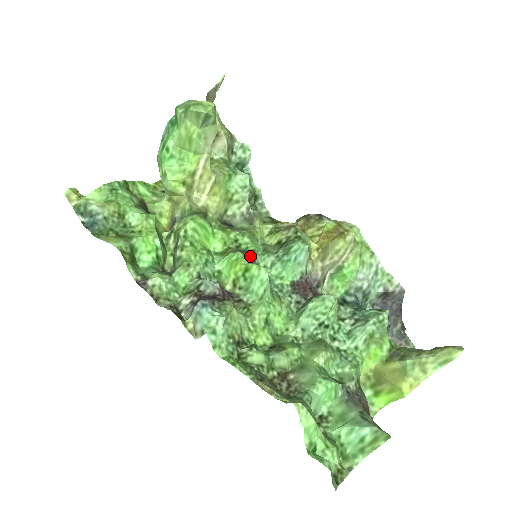
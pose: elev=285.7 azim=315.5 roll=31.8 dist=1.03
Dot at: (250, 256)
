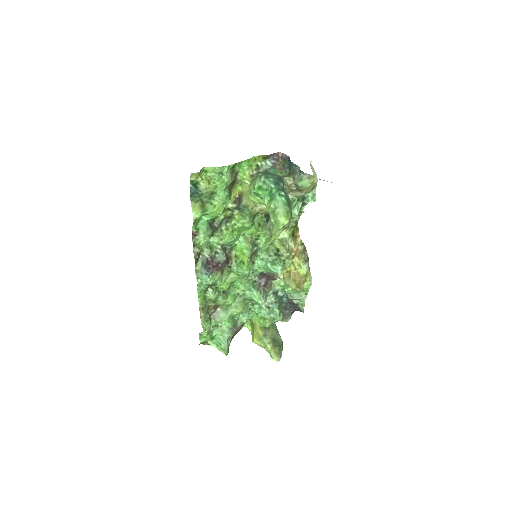
Dot at: (256, 250)
